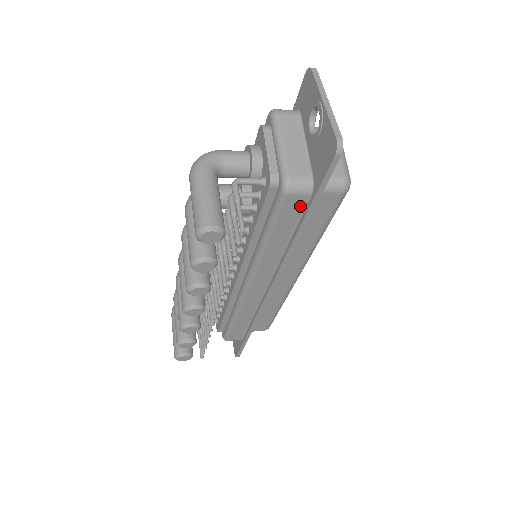
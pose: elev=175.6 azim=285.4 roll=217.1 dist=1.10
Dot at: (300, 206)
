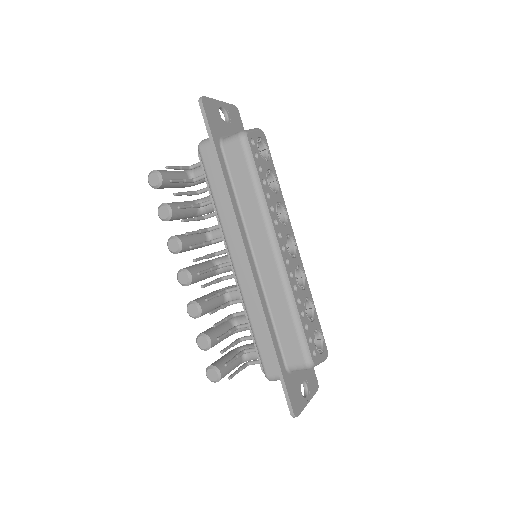
Dot at: (213, 156)
